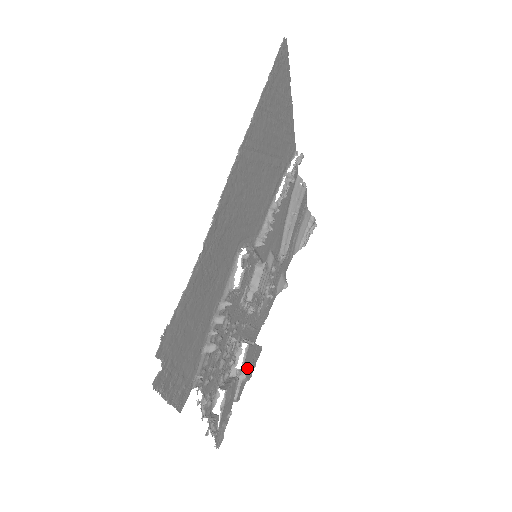
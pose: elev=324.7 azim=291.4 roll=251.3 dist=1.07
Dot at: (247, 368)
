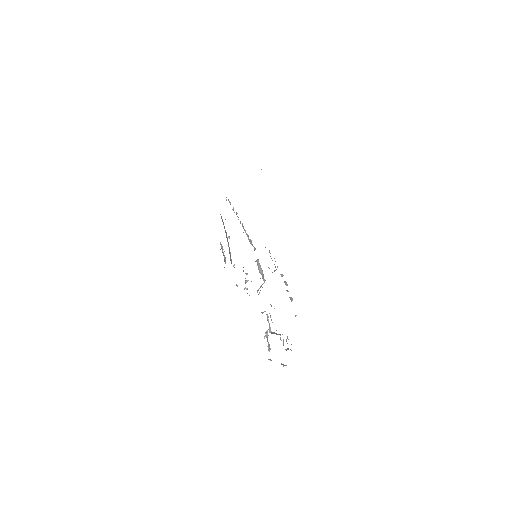
Dot at: occluded
